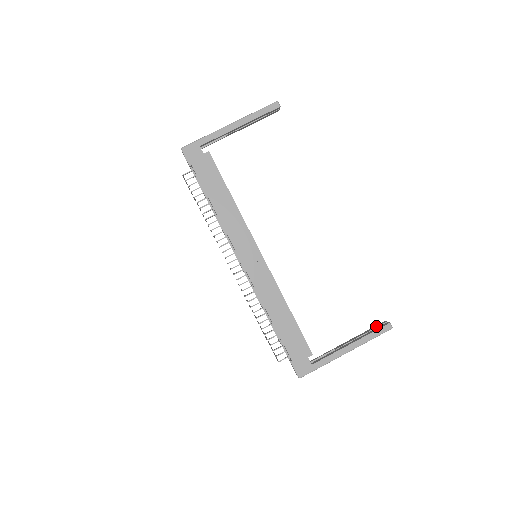
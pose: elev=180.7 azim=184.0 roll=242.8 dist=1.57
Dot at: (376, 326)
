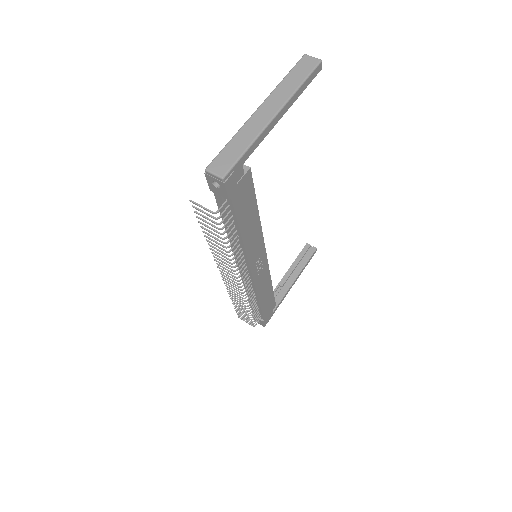
Dot at: (304, 252)
